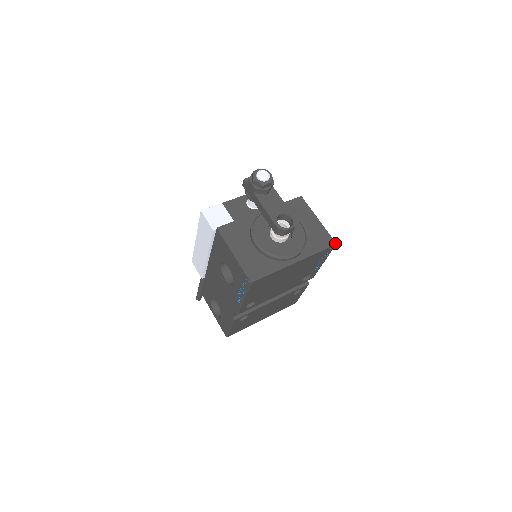
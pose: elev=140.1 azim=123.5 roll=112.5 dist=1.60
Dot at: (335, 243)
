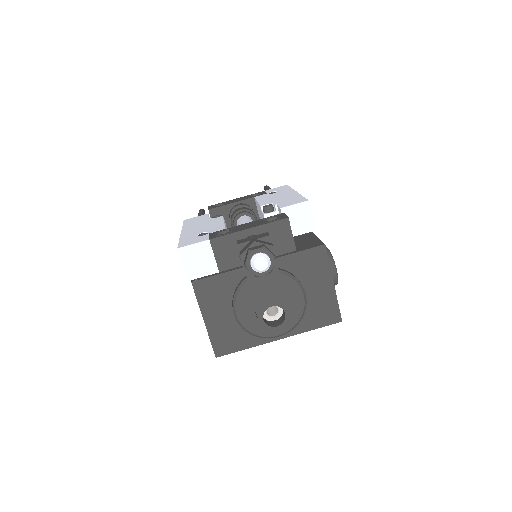
Dot at: (341, 320)
